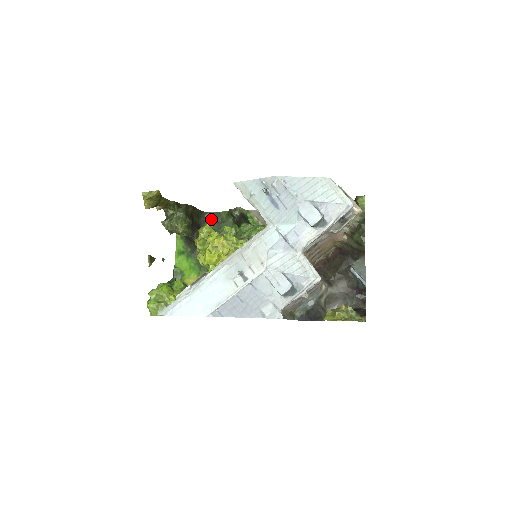
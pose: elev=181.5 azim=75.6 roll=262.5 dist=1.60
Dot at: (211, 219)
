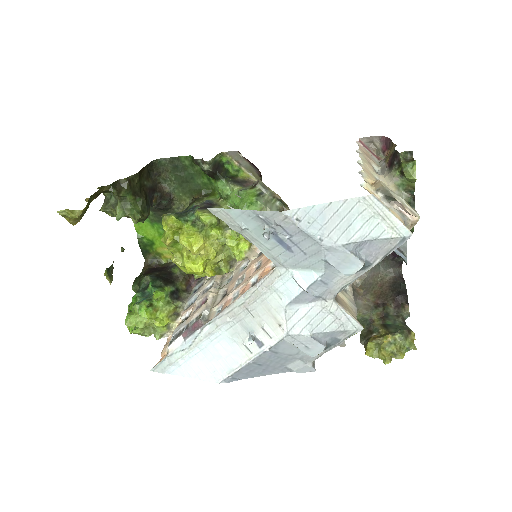
Dot at: (168, 169)
